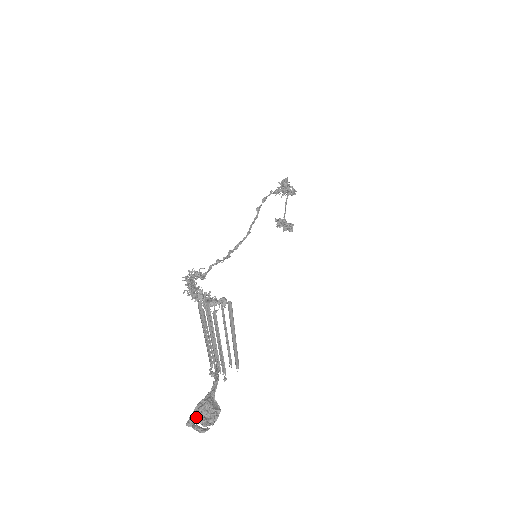
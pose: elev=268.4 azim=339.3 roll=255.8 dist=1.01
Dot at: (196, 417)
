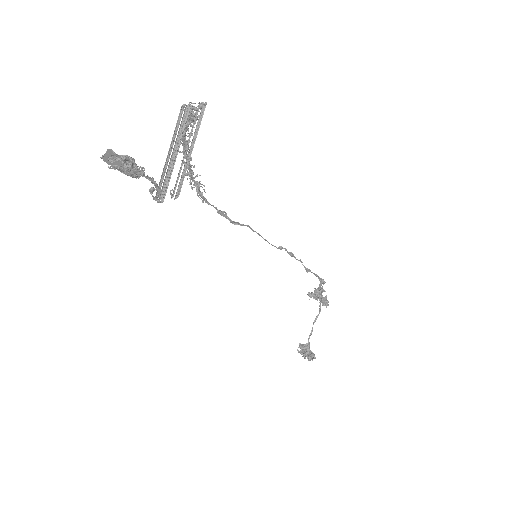
Dot at: (114, 158)
